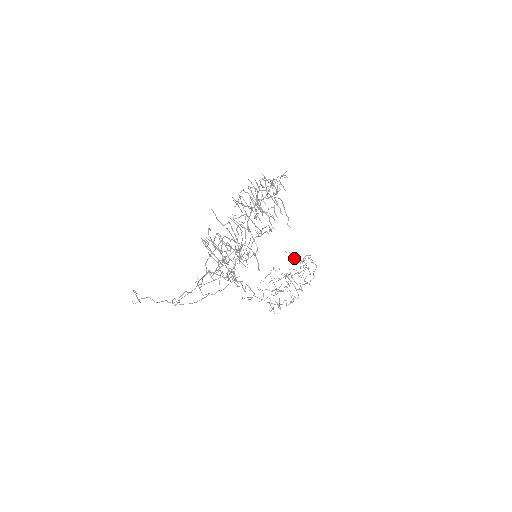
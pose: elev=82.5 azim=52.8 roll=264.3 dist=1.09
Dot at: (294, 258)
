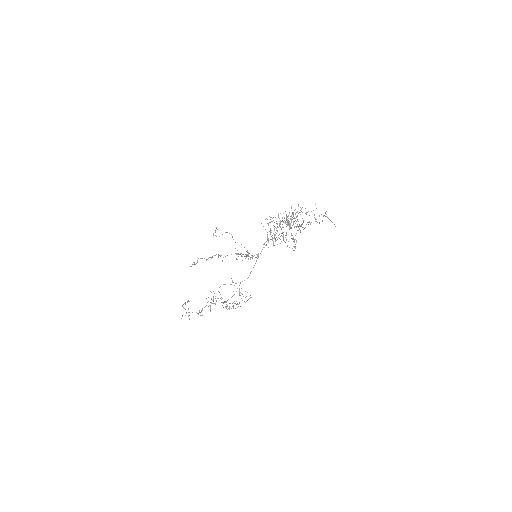
Dot at: occluded
